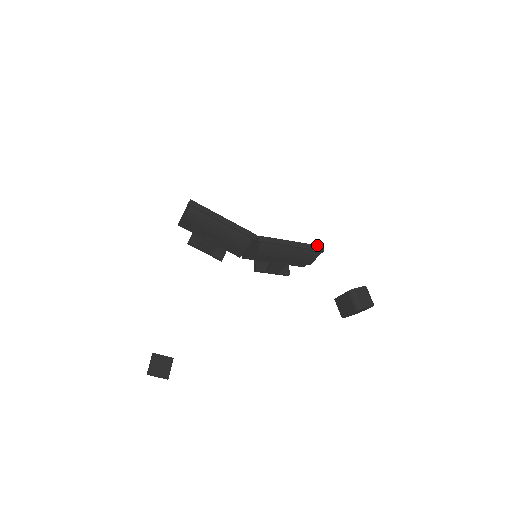
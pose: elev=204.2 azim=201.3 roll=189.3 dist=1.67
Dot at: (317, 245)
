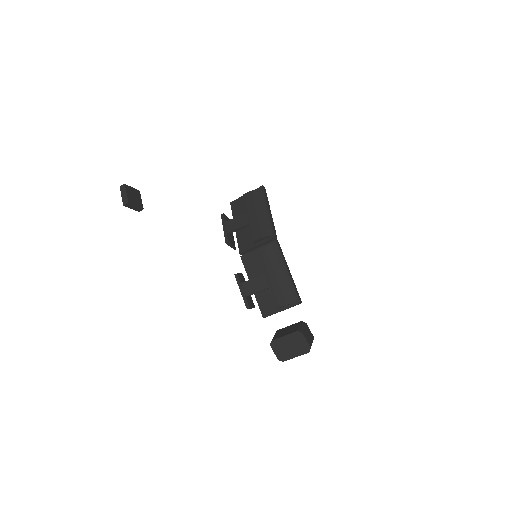
Dot at: occluded
